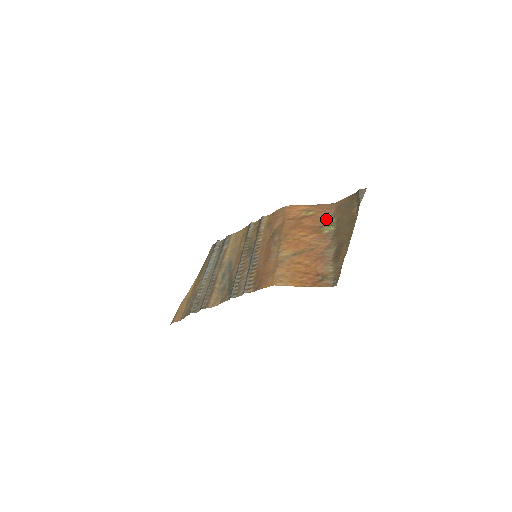
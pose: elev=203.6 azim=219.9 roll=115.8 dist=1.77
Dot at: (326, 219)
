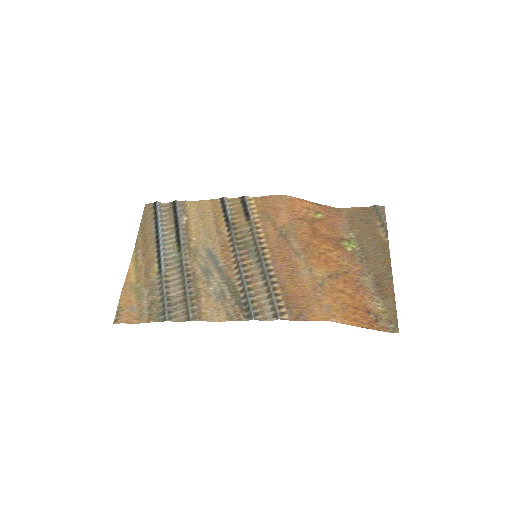
Dot at: (341, 230)
